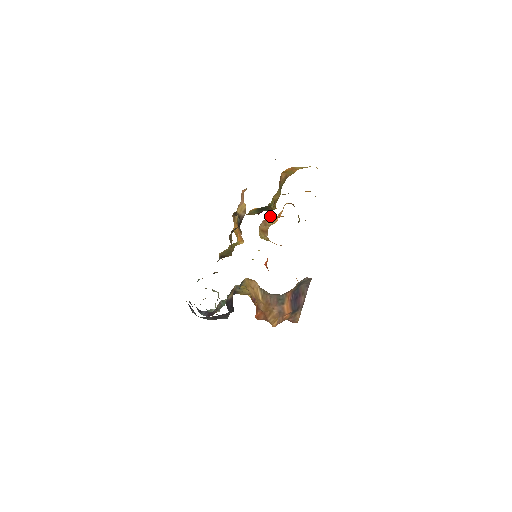
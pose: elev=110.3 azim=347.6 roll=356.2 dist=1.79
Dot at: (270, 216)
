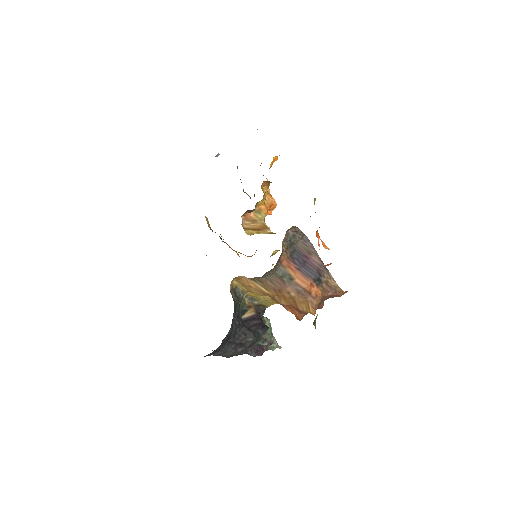
Dot at: (267, 213)
